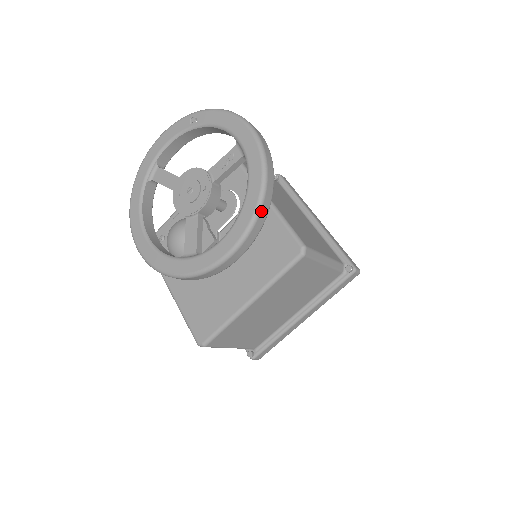
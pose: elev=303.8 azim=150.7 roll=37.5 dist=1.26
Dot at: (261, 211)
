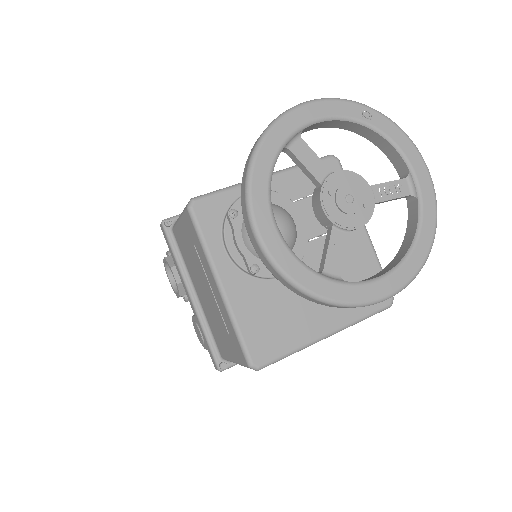
Dot at: (422, 266)
